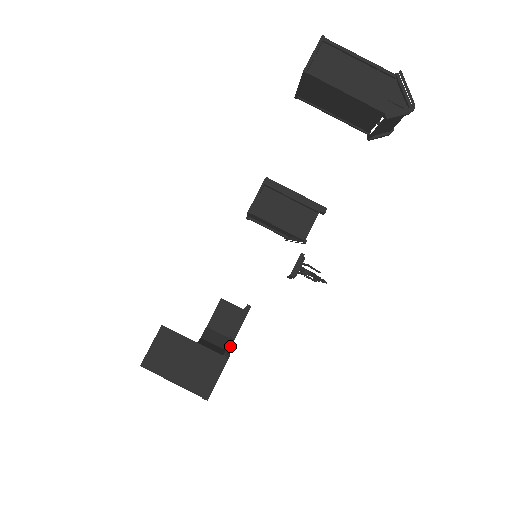
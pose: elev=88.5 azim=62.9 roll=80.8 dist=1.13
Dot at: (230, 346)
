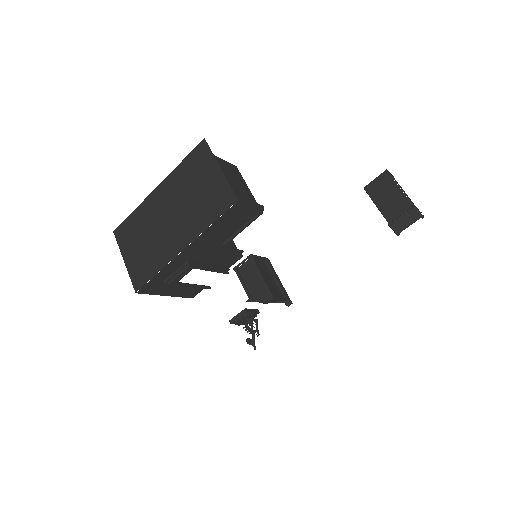
Dot at: (226, 246)
